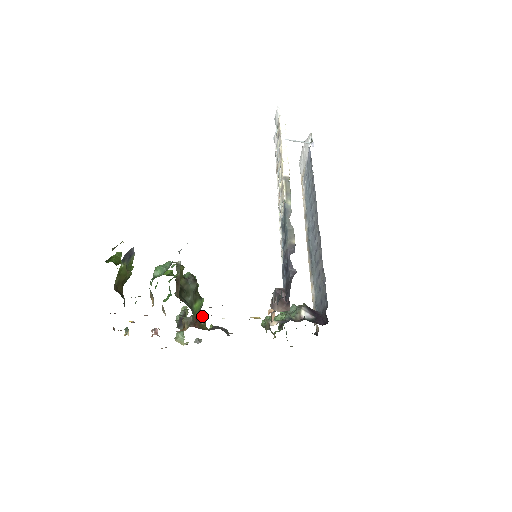
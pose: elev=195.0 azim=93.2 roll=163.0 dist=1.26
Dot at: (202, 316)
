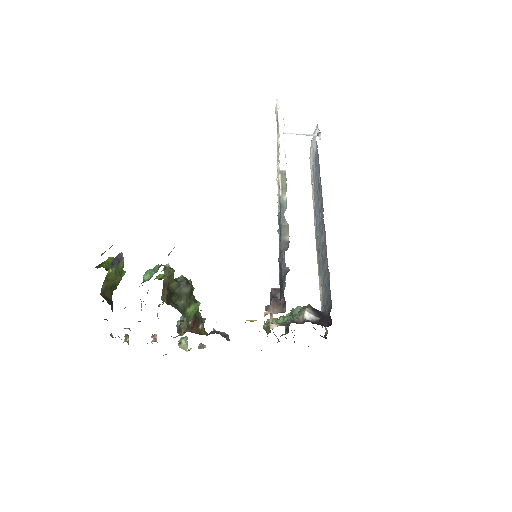
Dot at: (200, 320)
